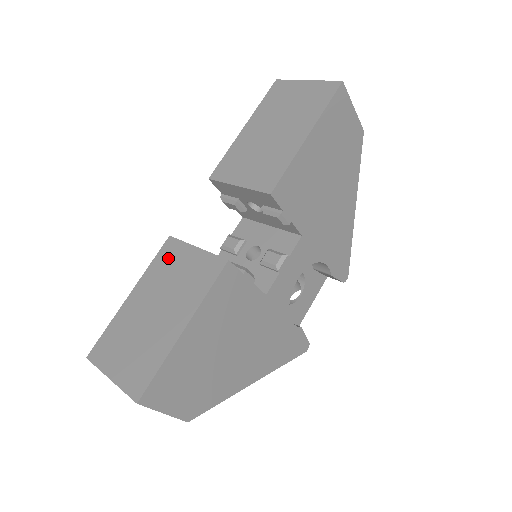
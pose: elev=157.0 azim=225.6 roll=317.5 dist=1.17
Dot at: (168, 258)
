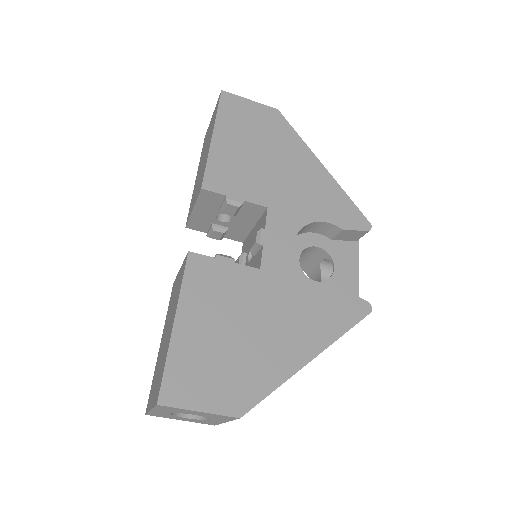
Dot at: (172, 296)
